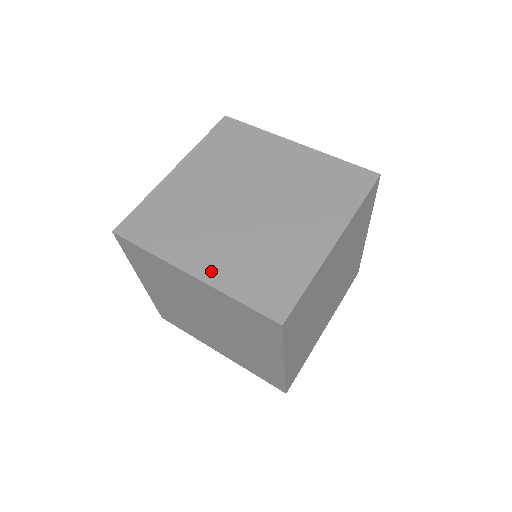
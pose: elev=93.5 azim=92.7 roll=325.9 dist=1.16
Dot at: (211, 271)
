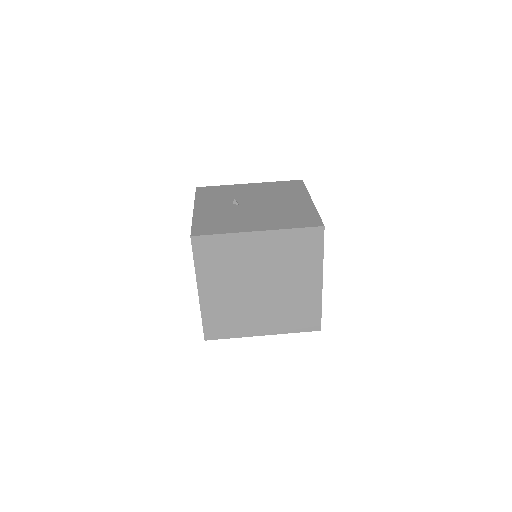
Dot at: (272, 329)
